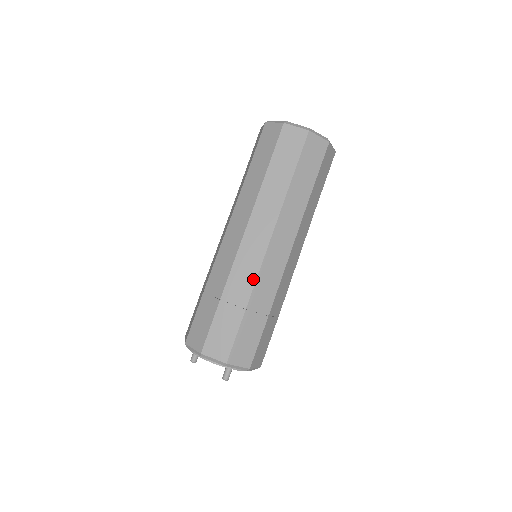
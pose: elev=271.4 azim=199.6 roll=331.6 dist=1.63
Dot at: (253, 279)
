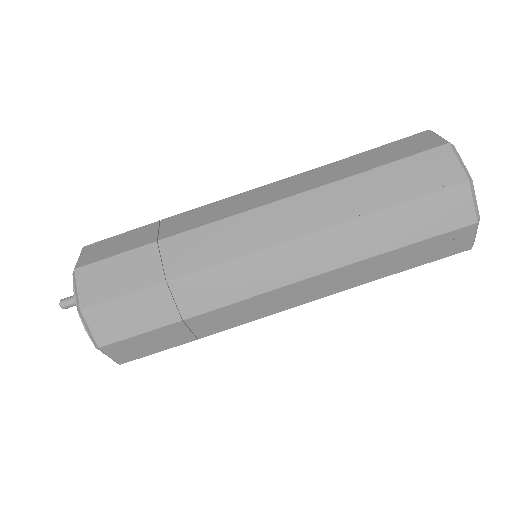
Dot at: (202, 223)
